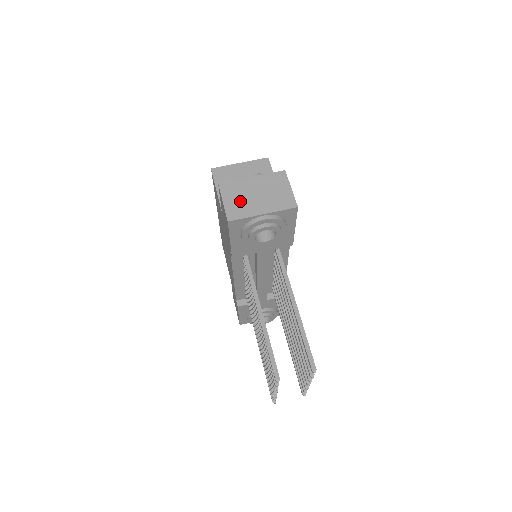
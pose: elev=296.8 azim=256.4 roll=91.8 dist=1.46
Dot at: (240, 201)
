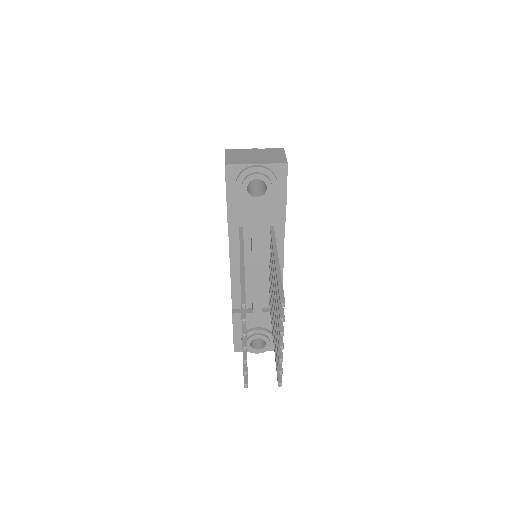
Dot at: (239, 157)
